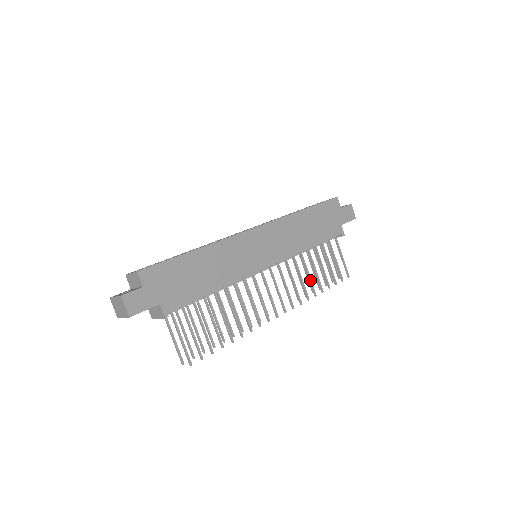
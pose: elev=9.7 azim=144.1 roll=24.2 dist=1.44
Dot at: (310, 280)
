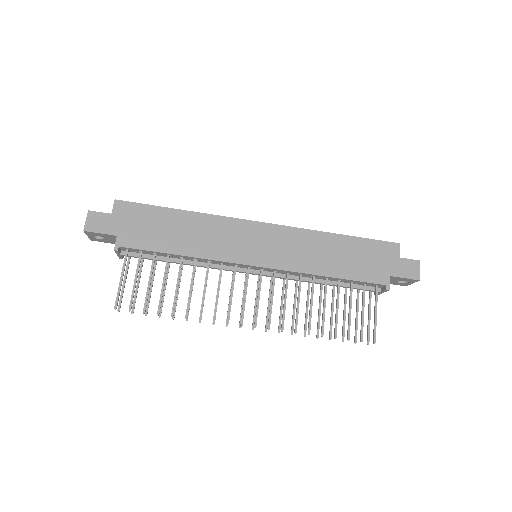
Dot at: (310, 313)
